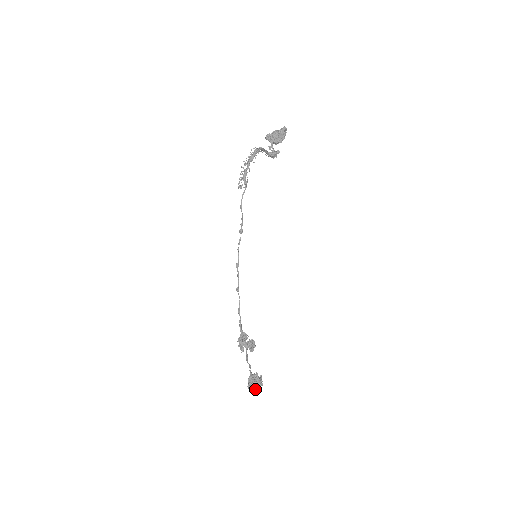
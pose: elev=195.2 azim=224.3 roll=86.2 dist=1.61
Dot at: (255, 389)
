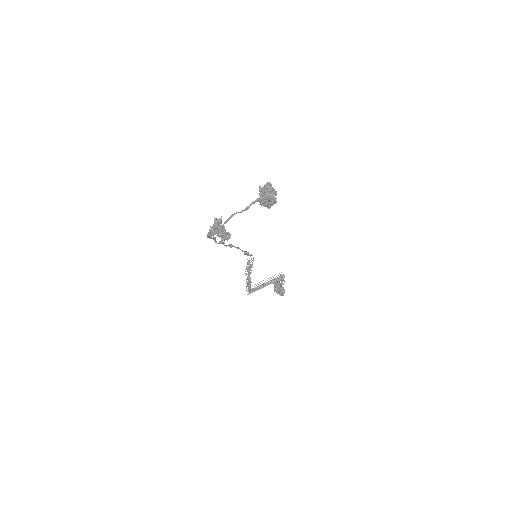
Dot at: (268, 192)
